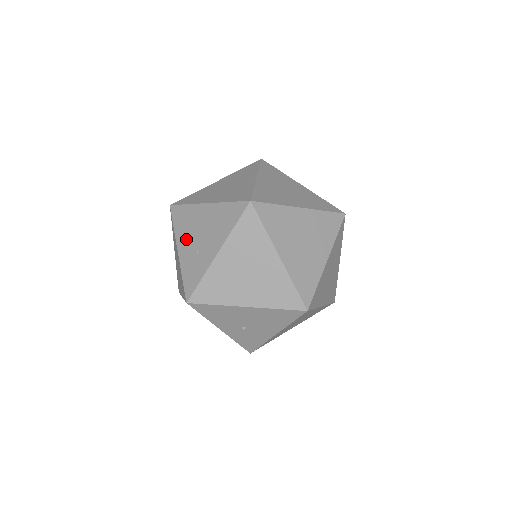
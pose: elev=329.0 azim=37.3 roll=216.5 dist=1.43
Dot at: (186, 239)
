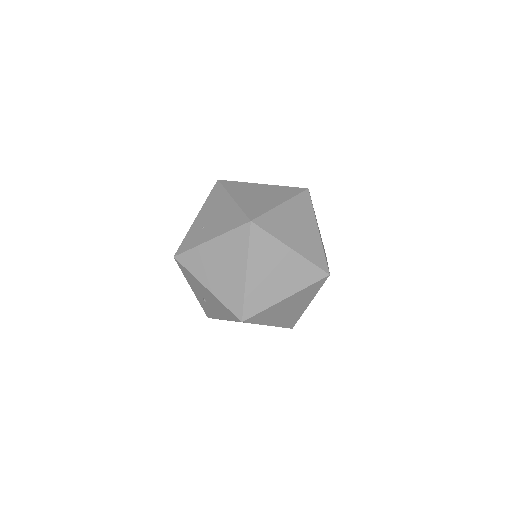
Dot at: (206, 213)
